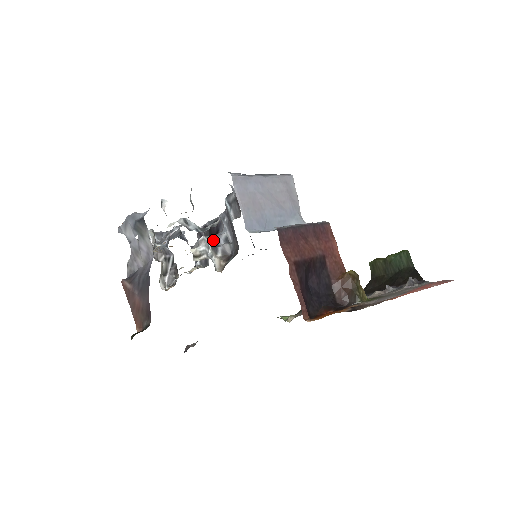
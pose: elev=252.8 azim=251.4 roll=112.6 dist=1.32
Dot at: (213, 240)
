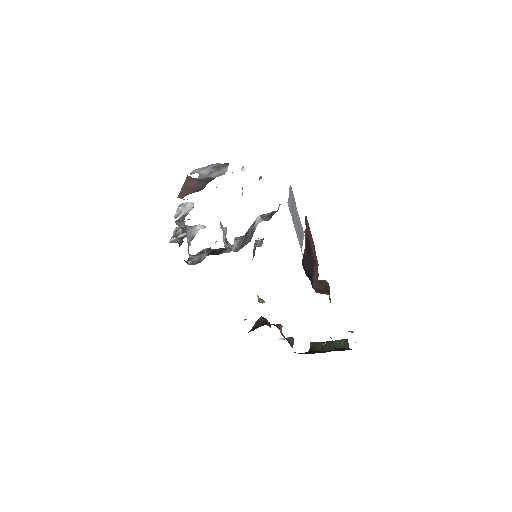
Dot at: (226, 239)
